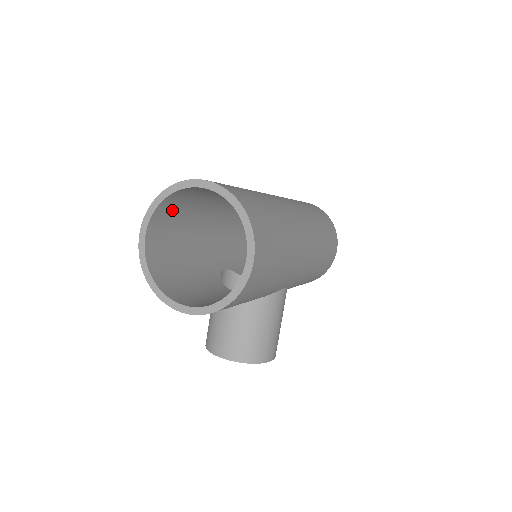
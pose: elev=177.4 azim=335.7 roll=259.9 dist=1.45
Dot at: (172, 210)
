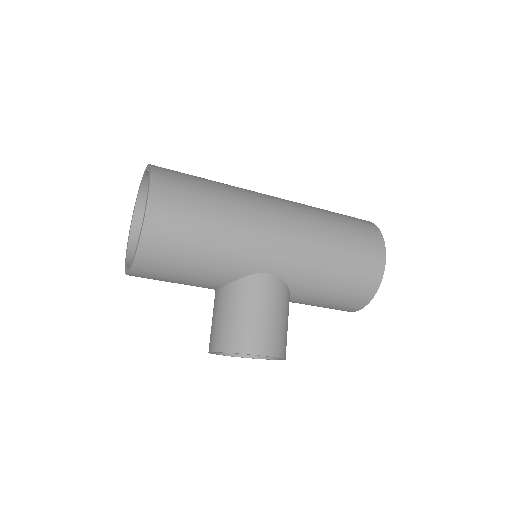
Dot at: occluded
